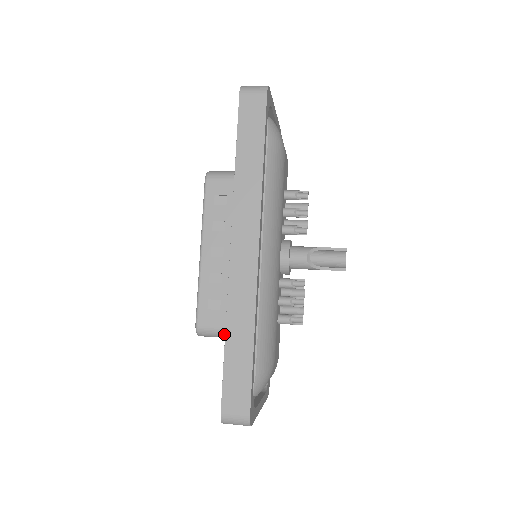
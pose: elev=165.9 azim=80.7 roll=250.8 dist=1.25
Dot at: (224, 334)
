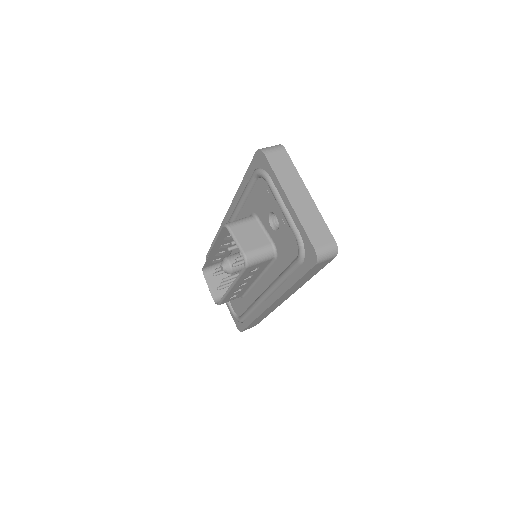
Dot at: occluded
